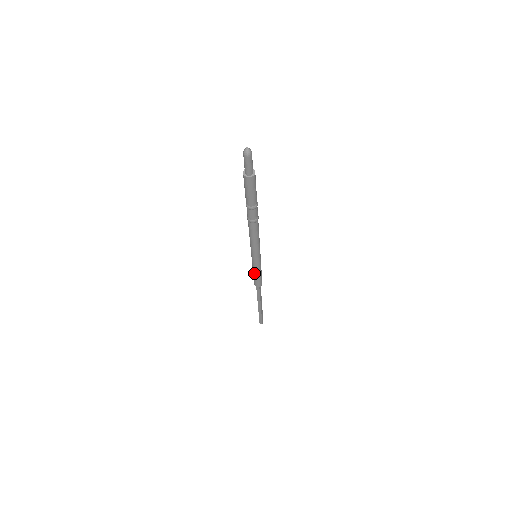
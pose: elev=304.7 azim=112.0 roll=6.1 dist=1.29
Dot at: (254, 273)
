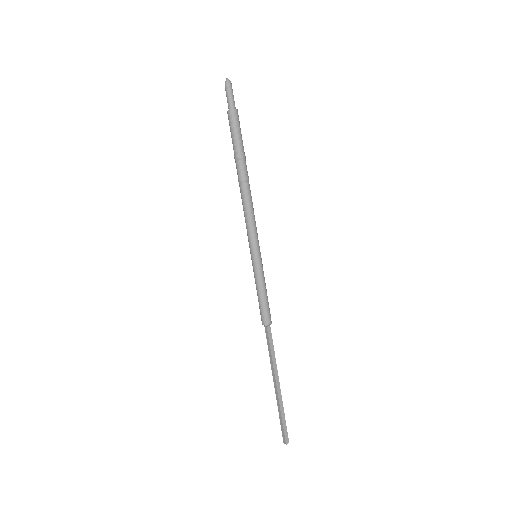
Dot at: occluded
